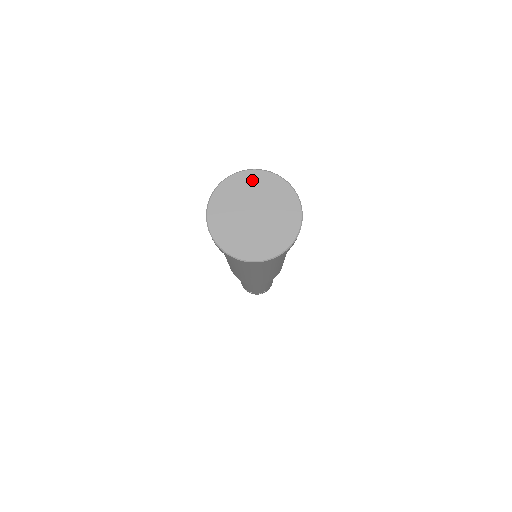
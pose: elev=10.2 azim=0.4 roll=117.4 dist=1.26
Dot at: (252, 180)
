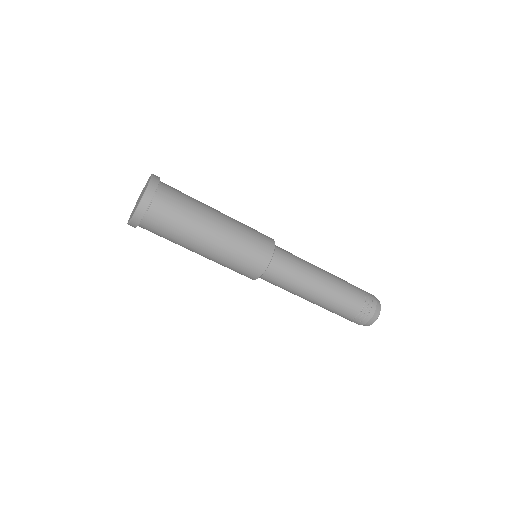
Dot at: occluded
